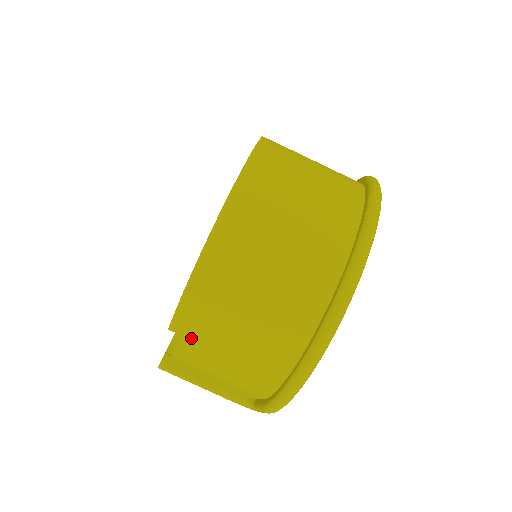
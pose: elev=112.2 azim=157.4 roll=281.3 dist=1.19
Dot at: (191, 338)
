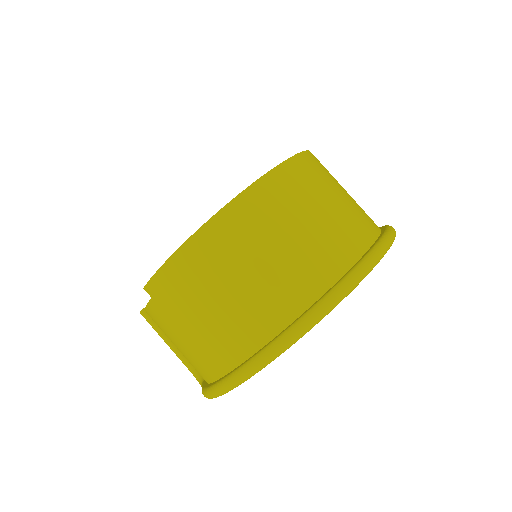
Dot at: (159, 304)
